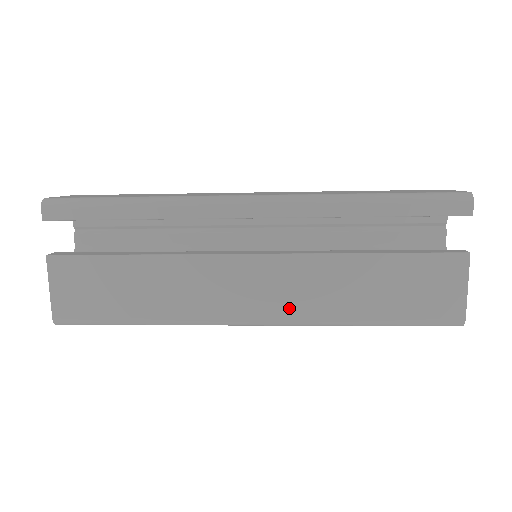
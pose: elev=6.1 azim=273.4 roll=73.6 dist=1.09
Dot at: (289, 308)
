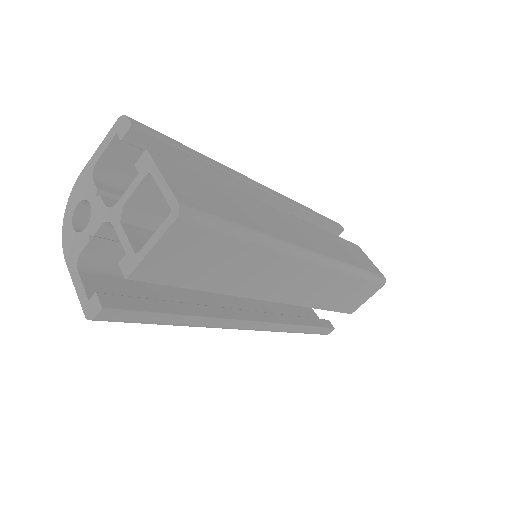
Dot at: (325, 250)
